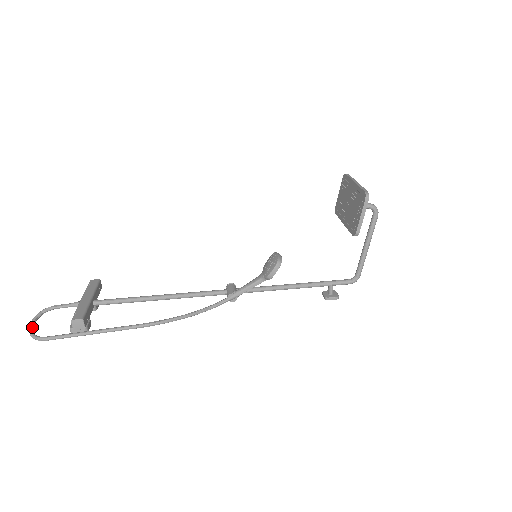
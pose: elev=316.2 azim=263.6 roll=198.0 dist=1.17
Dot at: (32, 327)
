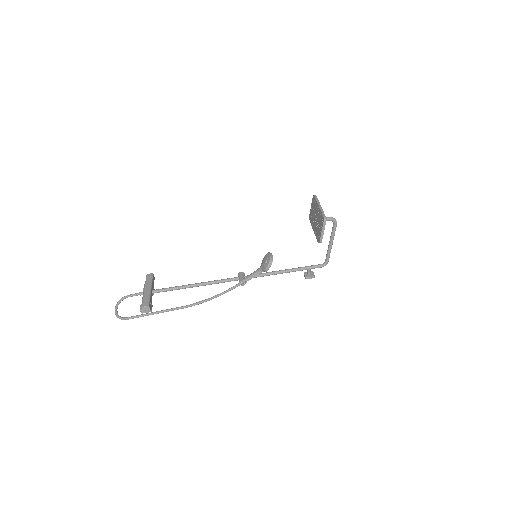
Dot at: (117, 311)
